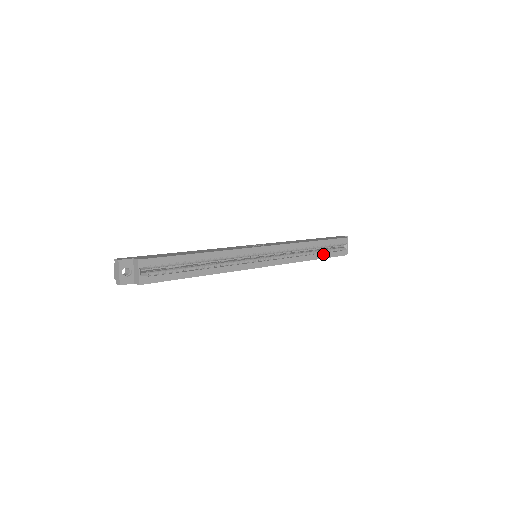
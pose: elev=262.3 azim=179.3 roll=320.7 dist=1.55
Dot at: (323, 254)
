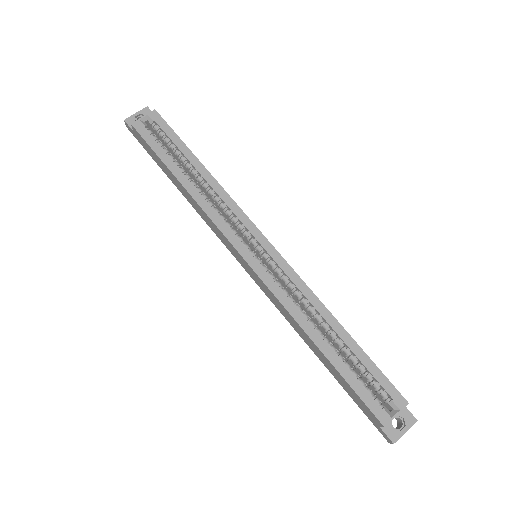
Dot at: (342, 364)
